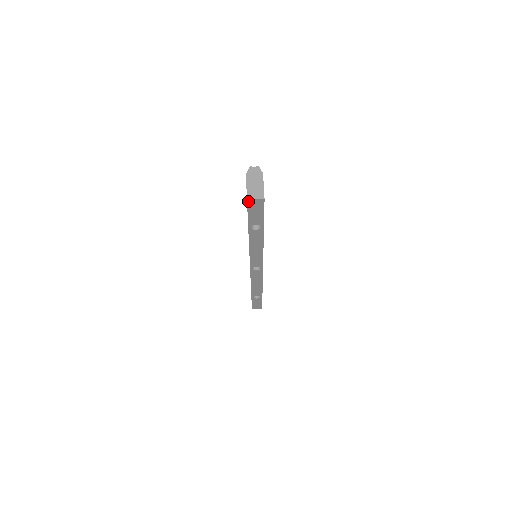
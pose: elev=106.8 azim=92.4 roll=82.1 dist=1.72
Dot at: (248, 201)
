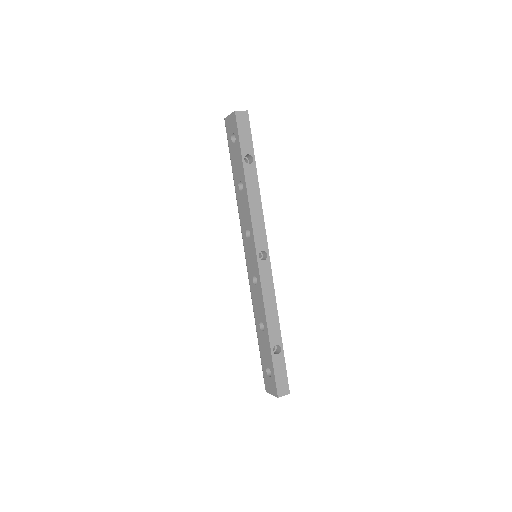
Dot at: (236, 113)
